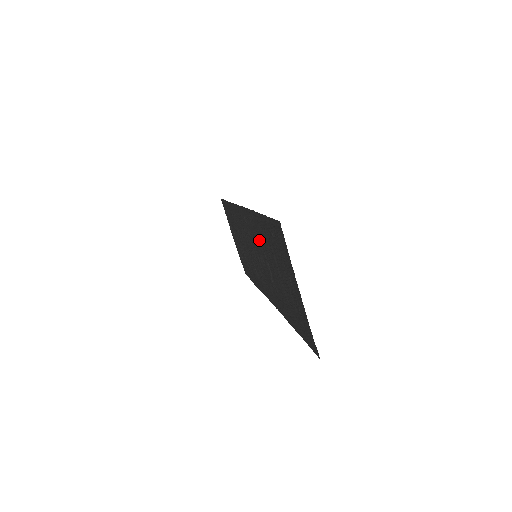
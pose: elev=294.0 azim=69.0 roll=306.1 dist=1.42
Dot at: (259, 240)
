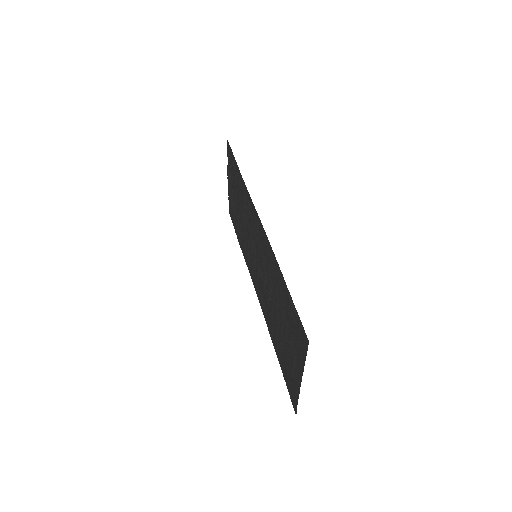
Dot at: (269, 270)
